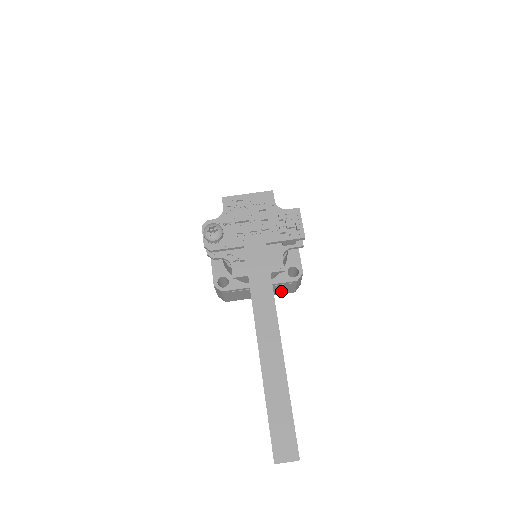
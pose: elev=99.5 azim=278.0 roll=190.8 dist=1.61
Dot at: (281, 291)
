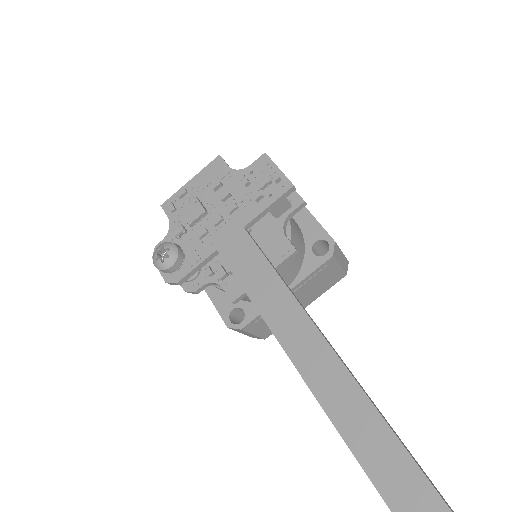
Dot at: (325, 284)
